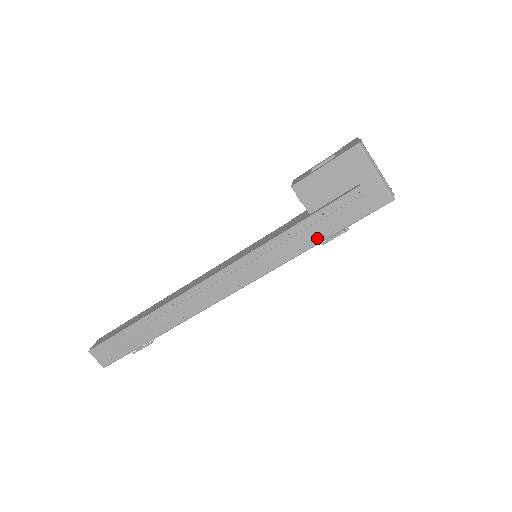
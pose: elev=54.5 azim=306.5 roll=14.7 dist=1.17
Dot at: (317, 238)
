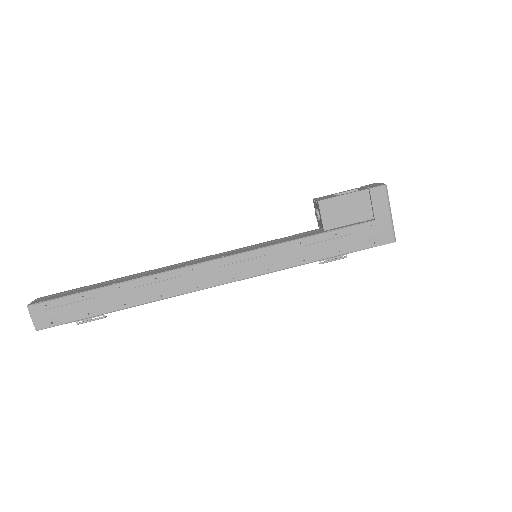
Dot at: (323, 254)
